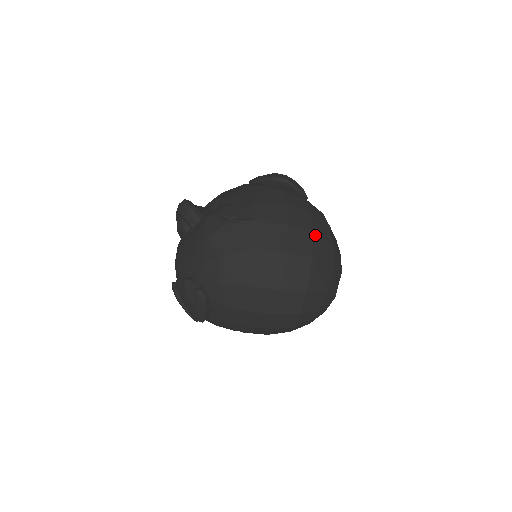
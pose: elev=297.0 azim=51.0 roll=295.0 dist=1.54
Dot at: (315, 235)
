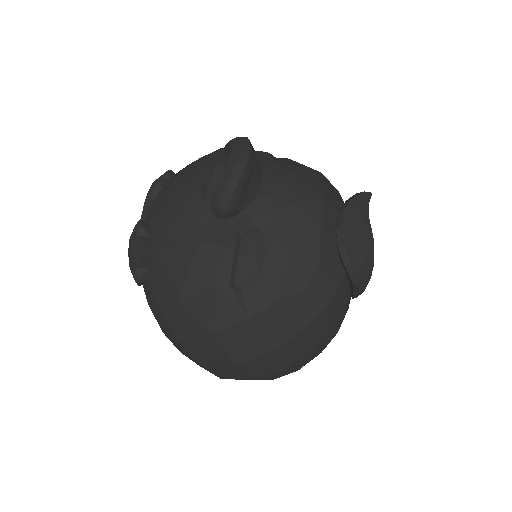
Dot at: (285, 369)
